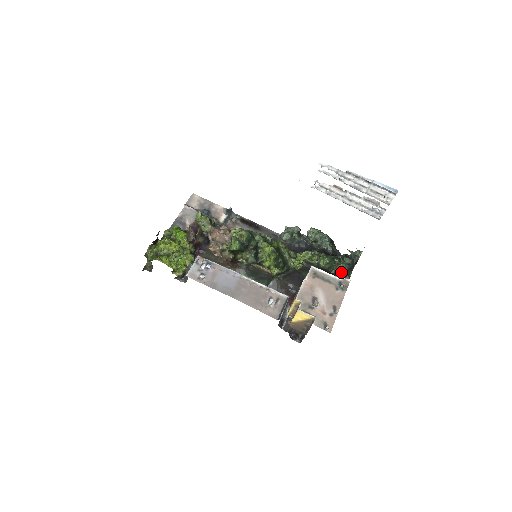
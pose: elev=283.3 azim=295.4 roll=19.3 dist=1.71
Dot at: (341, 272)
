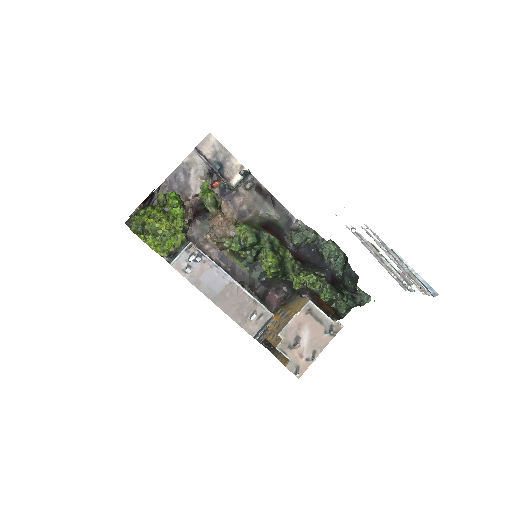
Dot at: (339, 310)
